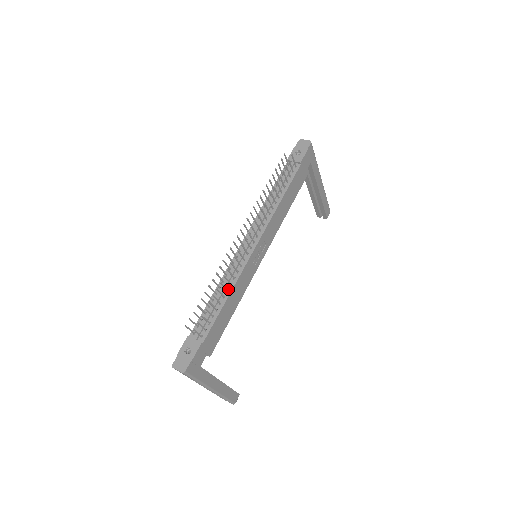
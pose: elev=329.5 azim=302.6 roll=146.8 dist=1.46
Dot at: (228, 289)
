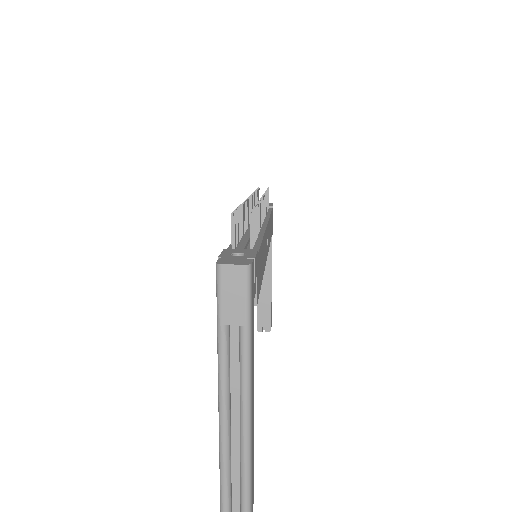
Dot at: occluded
